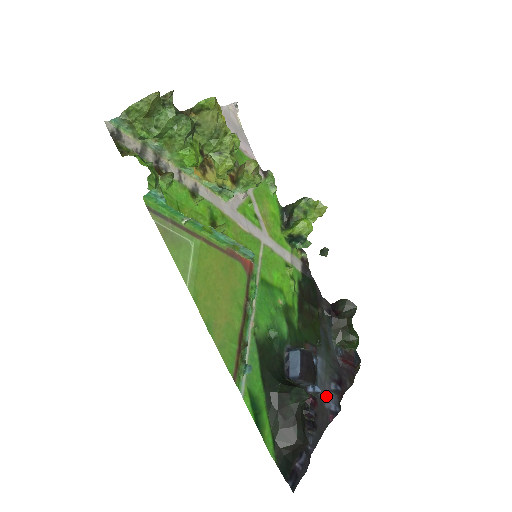
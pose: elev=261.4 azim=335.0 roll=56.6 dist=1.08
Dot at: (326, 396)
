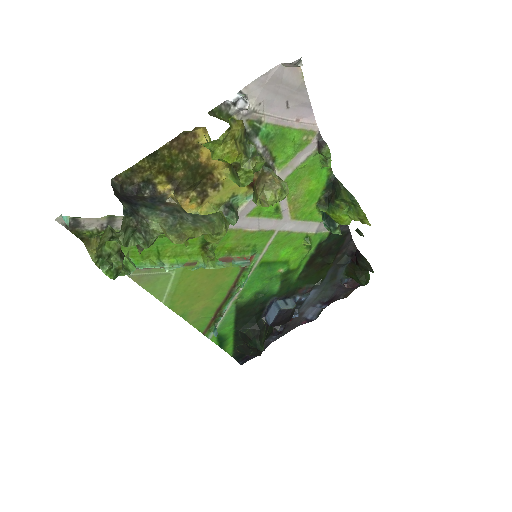
Dot at: (308, 310)
